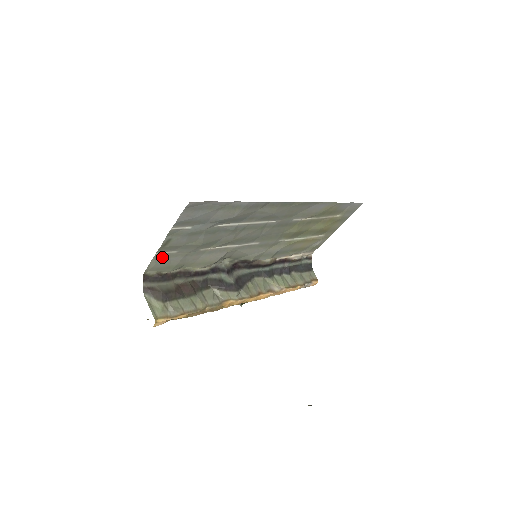
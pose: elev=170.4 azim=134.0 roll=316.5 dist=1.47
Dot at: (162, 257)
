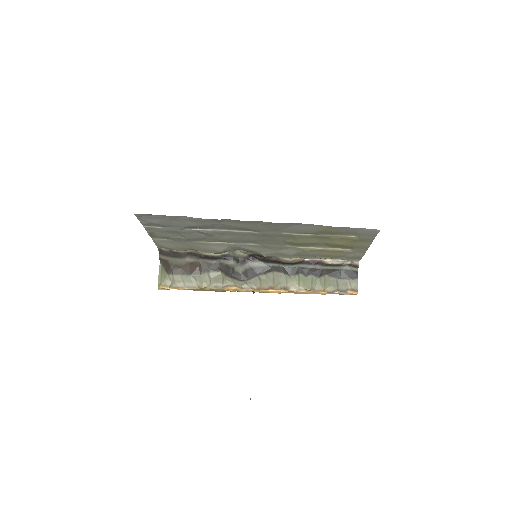
Dot at: (161, 241)
